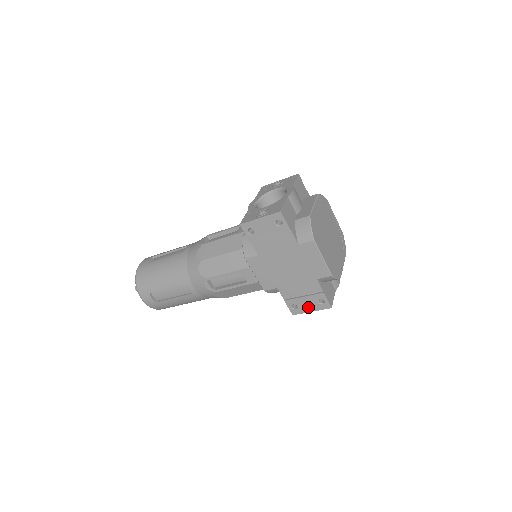
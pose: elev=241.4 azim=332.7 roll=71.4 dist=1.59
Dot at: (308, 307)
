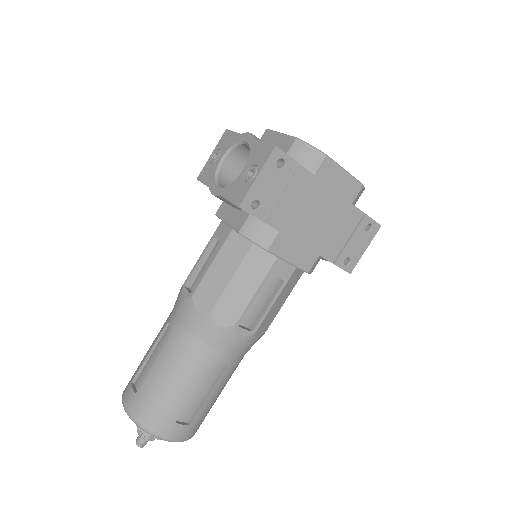
Dot at: (360, 248)
